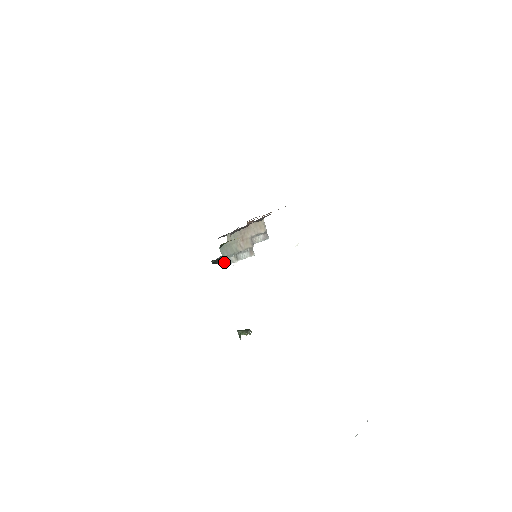
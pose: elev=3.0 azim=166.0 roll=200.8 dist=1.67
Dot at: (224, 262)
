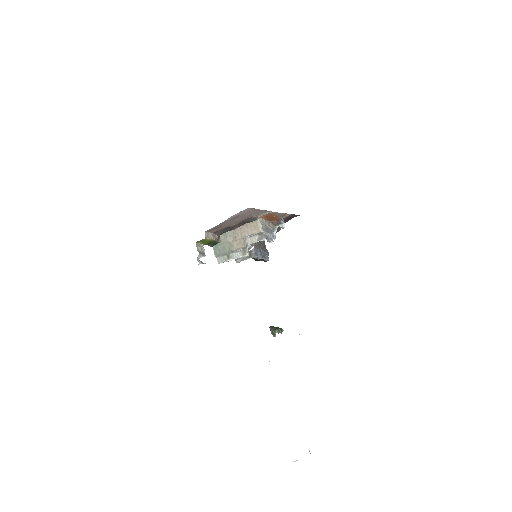
Dot at: (217, 260)
